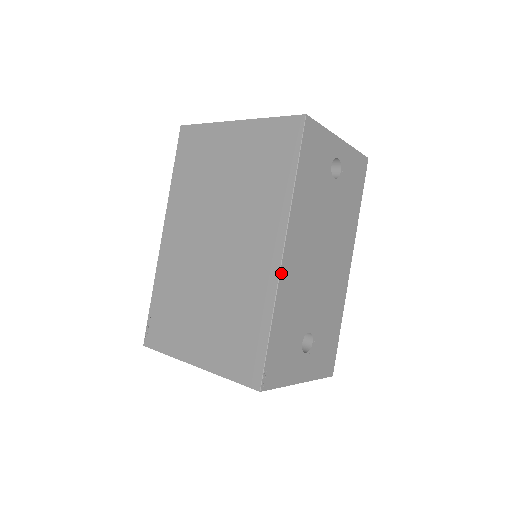
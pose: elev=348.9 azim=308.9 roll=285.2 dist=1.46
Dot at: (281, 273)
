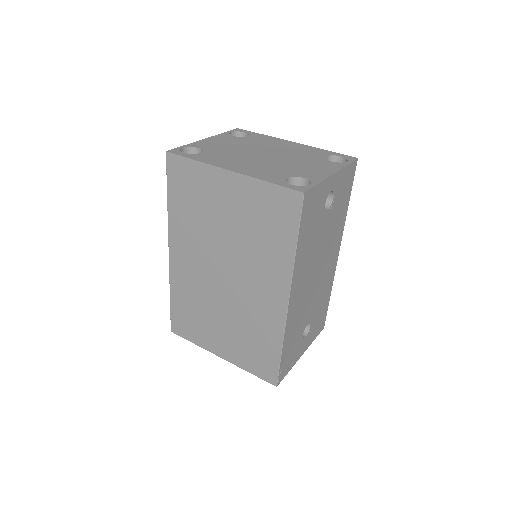
Dot at: (287, 316)
